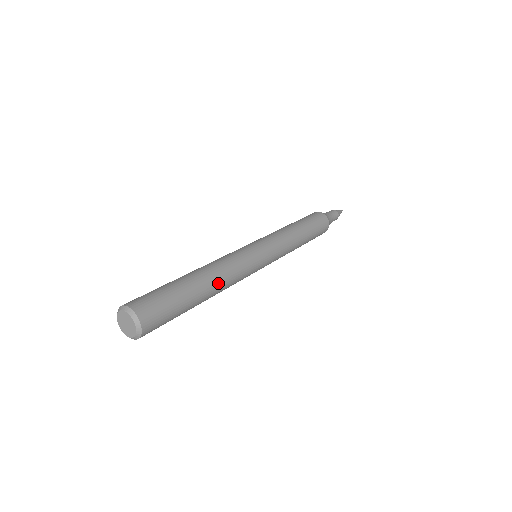
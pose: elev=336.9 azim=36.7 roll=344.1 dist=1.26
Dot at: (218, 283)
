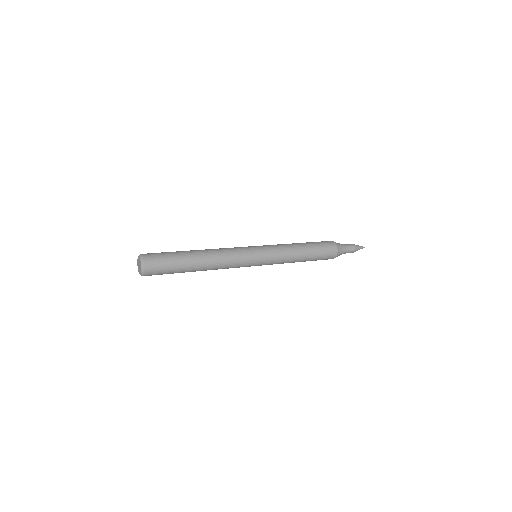
Dot at: (210, 265)
